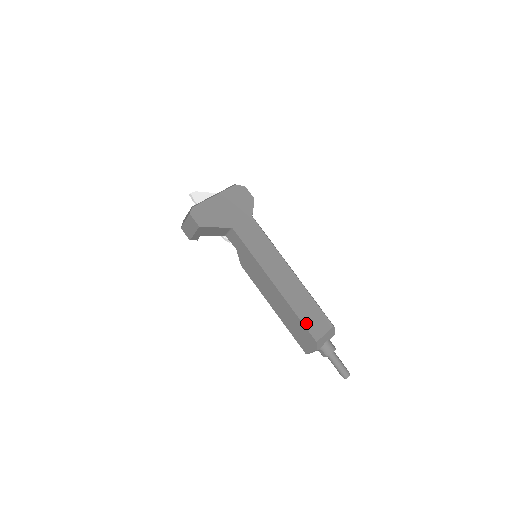
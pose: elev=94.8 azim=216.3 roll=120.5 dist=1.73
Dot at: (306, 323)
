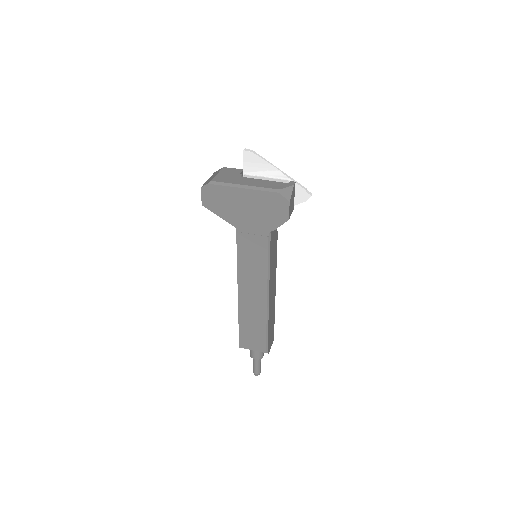
Dot at: (242, 333)
